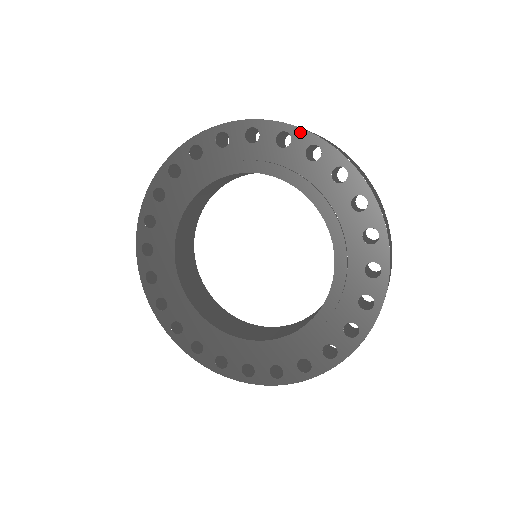
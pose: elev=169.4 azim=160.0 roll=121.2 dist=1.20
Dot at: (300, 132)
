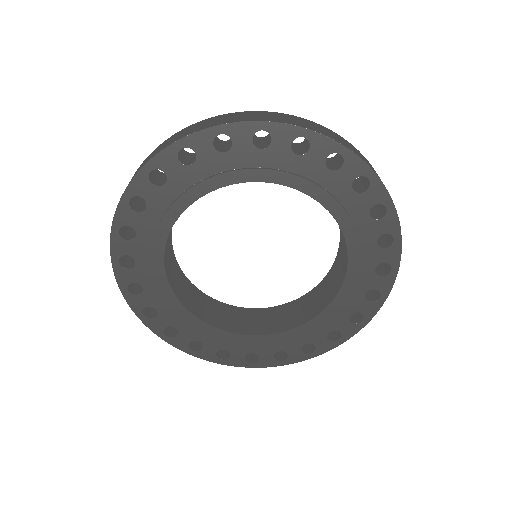
Dot at: (280, 127)
